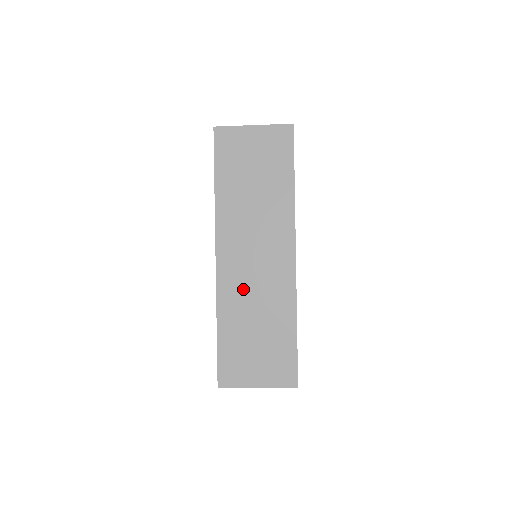
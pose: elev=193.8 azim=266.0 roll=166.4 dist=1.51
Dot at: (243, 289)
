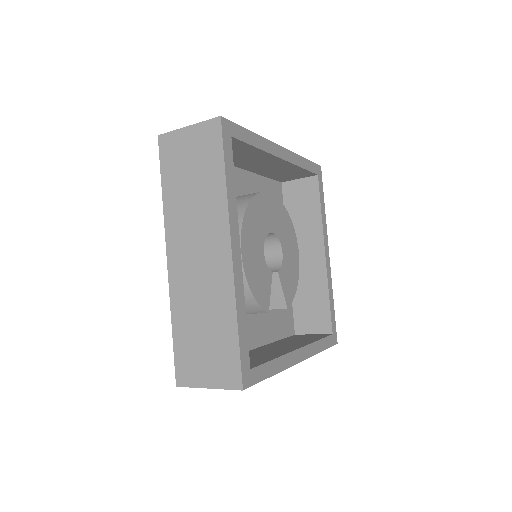
Dot at: (190, 289)
